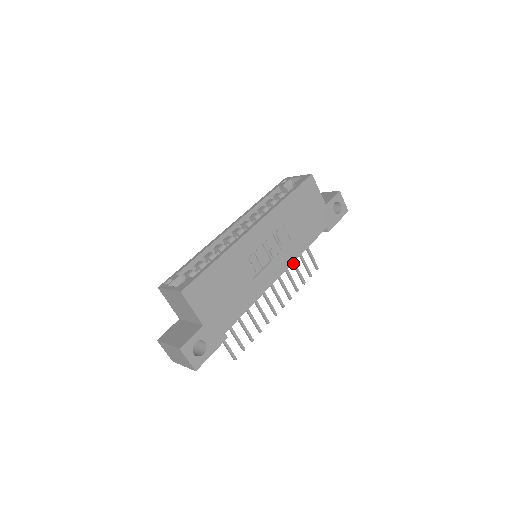
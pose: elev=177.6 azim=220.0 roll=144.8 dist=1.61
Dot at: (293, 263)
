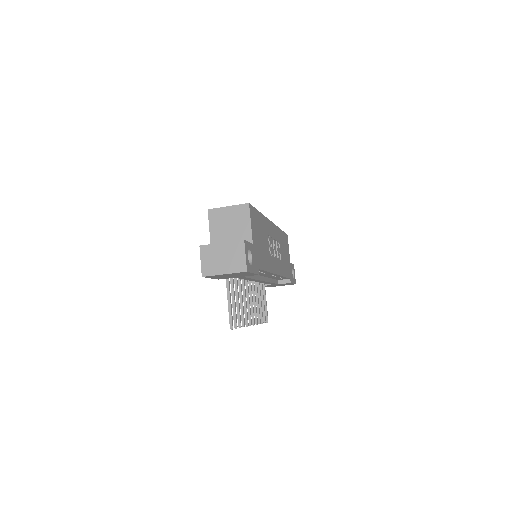
Dot at: (260, 297)
